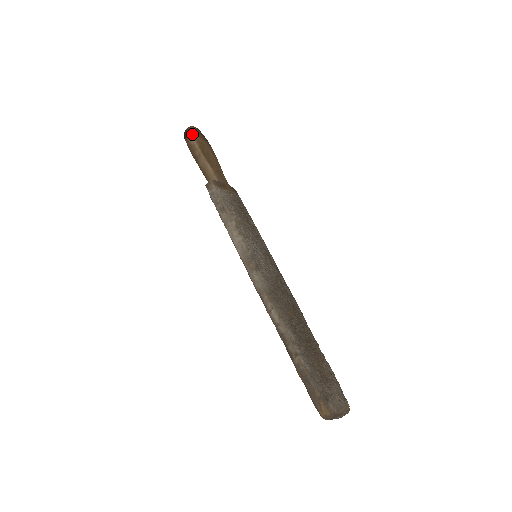
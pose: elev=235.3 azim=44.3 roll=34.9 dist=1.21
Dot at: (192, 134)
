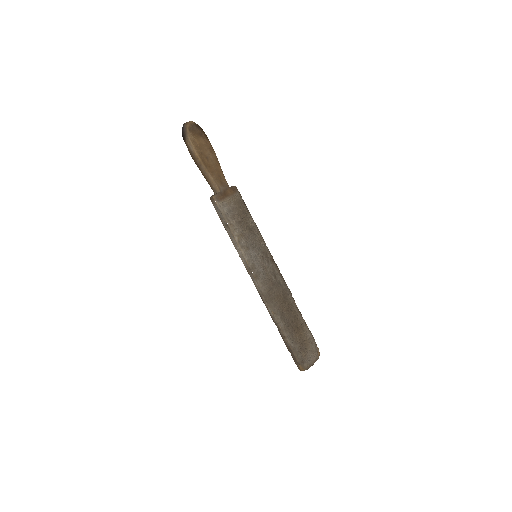
Dot at: (190, 139)
